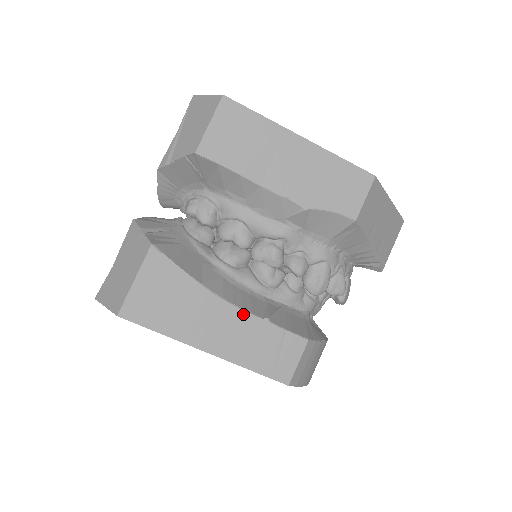
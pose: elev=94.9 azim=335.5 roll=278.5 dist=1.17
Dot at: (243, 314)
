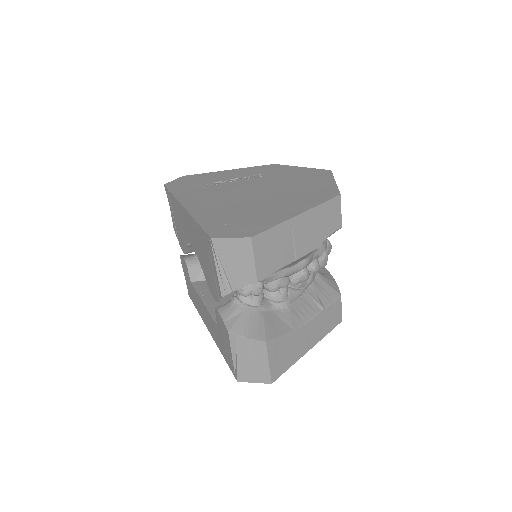
Dot at: (314, 319)
